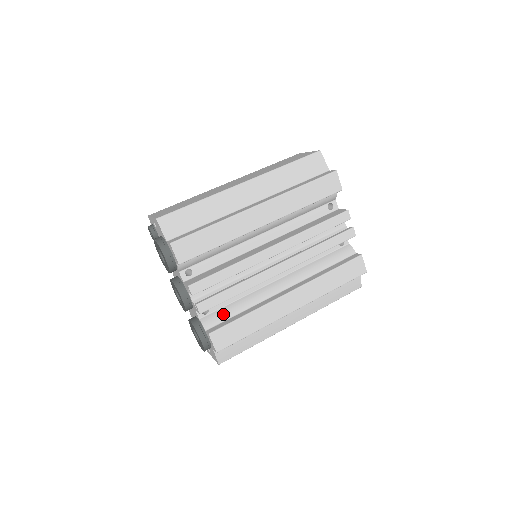
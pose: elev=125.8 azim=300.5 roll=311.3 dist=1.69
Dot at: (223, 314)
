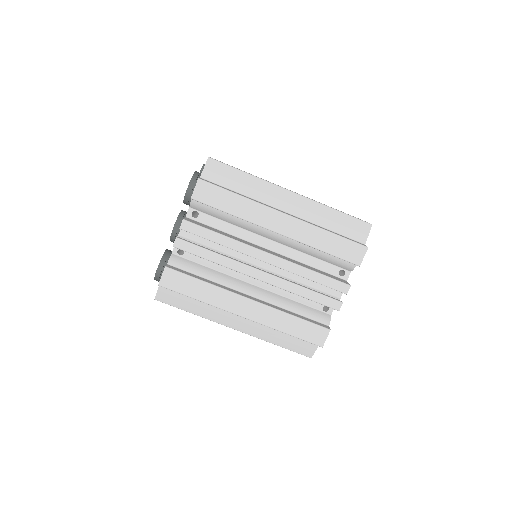
Dot at: (190, 266)
